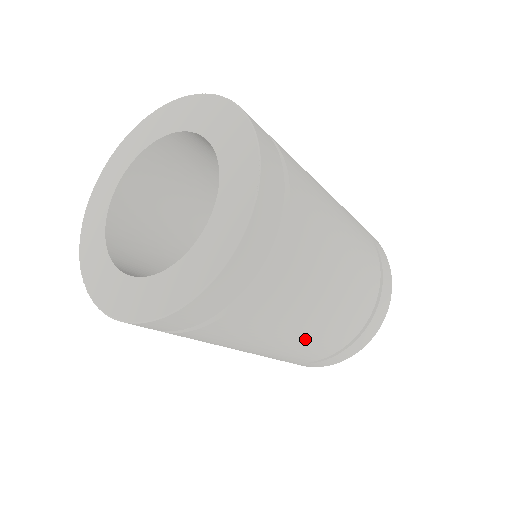
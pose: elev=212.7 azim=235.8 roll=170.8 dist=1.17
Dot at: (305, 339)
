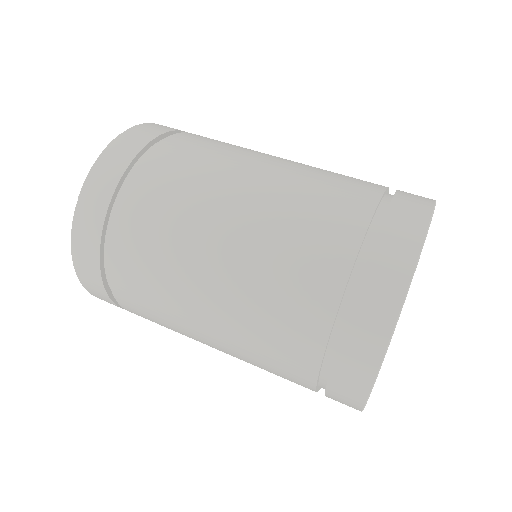
Dot at: (244, 262)
